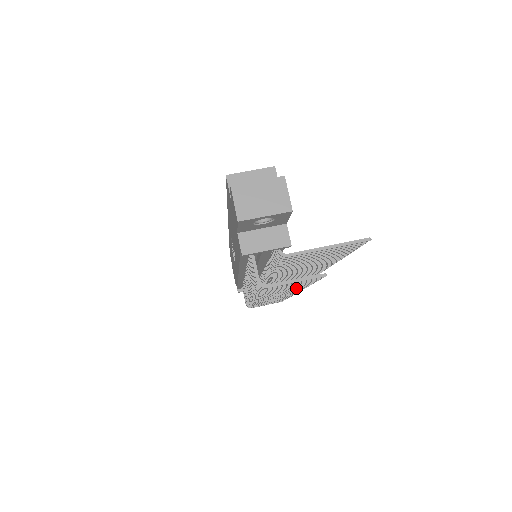
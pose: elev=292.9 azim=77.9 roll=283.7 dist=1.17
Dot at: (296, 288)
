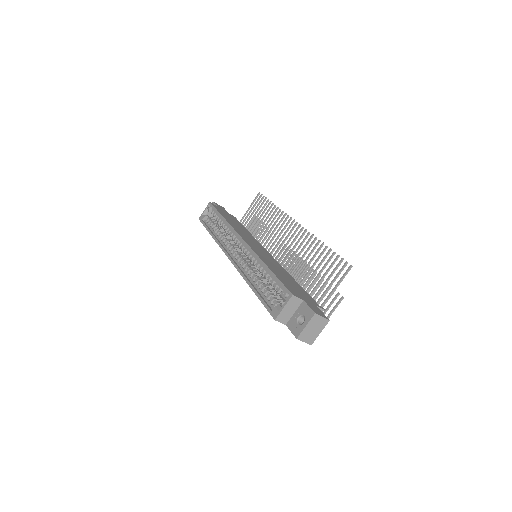
Dot at: (311, 280)
